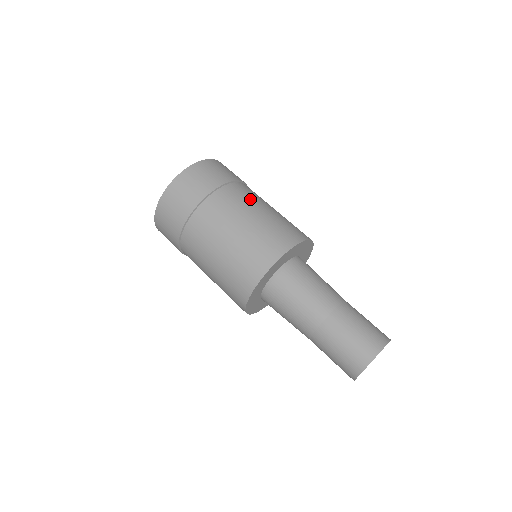
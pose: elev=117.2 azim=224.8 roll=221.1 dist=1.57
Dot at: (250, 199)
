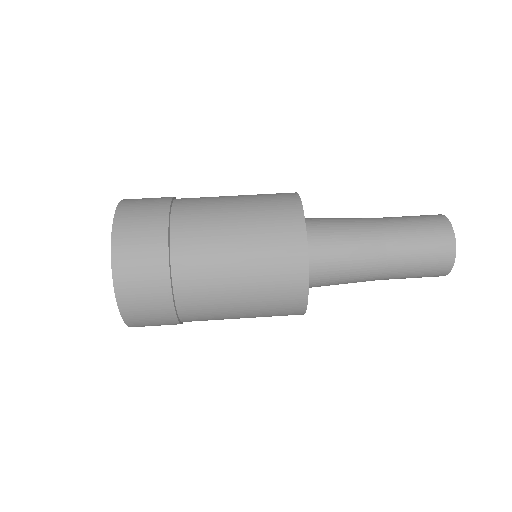
Dot at: occluded
